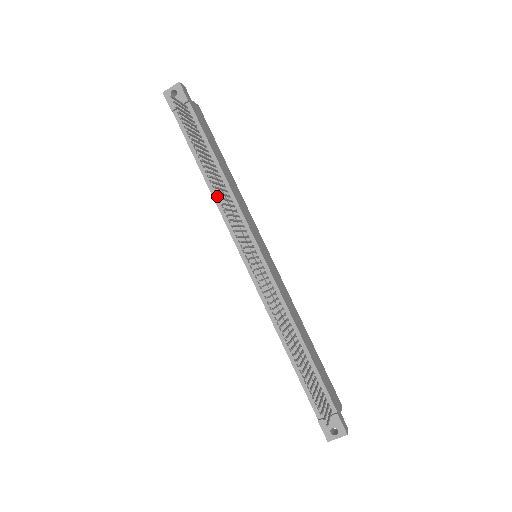
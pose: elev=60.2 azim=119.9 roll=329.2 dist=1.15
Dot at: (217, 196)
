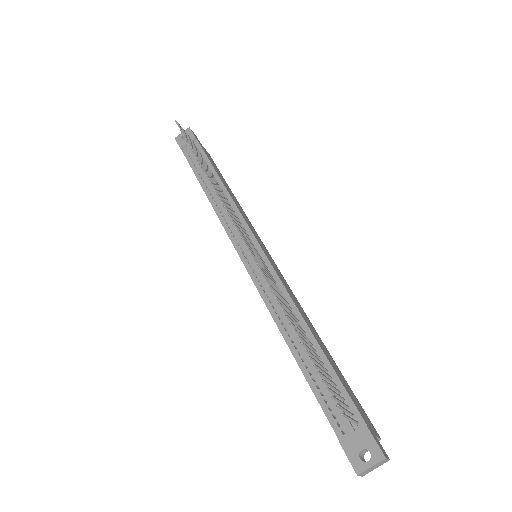
Dot at: (217, 206)
